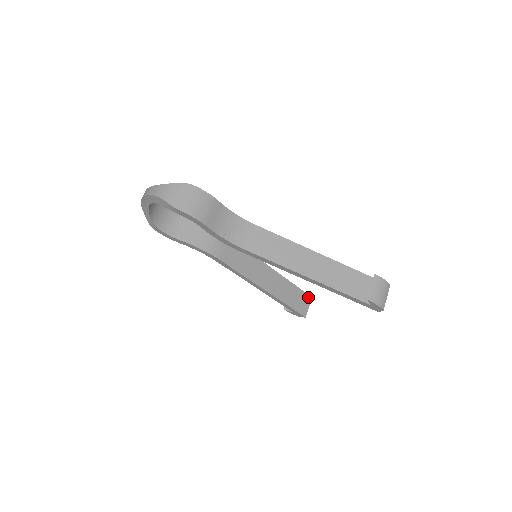
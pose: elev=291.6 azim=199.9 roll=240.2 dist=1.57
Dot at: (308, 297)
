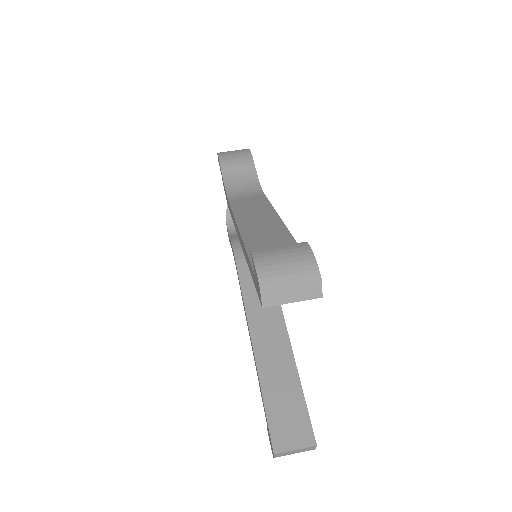
Dot at: (310, 435)
